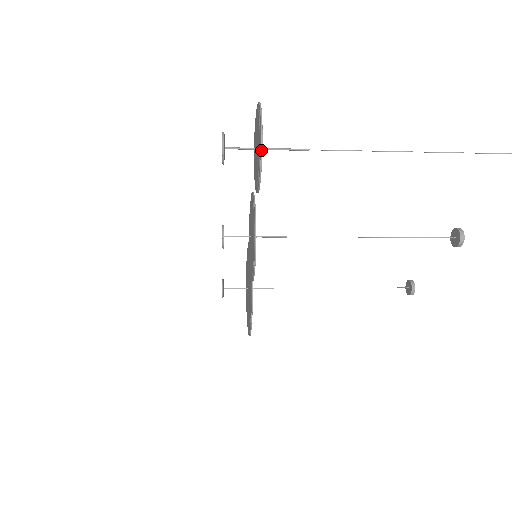
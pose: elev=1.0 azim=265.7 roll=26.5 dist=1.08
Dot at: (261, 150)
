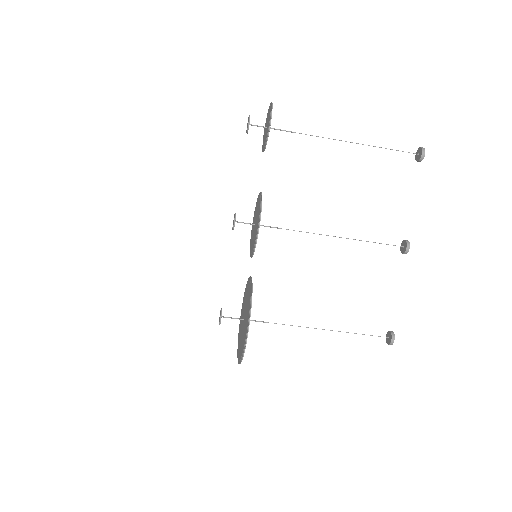
Dot at: (272, 105)
